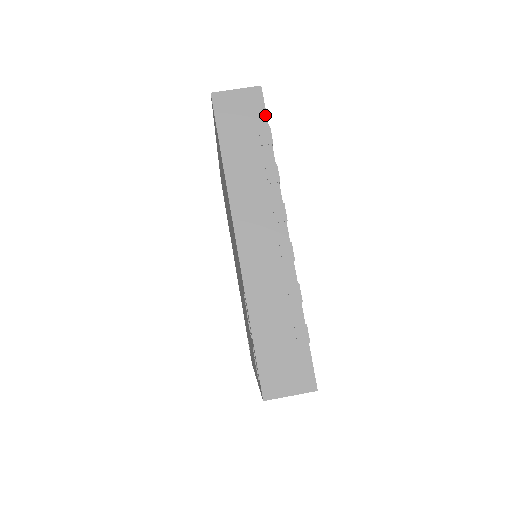
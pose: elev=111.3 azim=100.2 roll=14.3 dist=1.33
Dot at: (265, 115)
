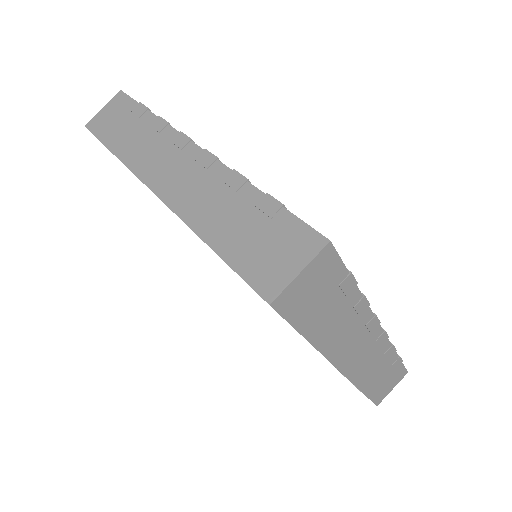
Dot at: (343, 267)
